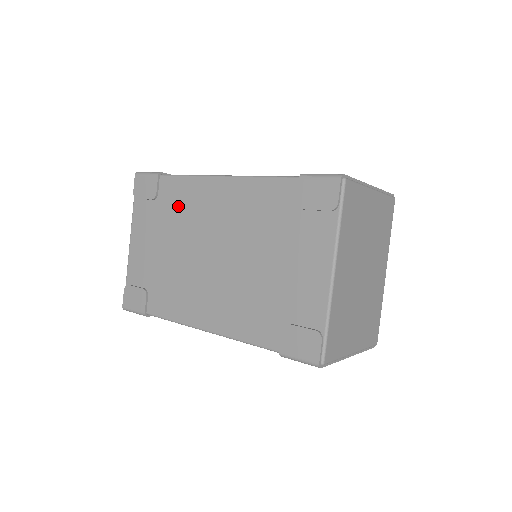
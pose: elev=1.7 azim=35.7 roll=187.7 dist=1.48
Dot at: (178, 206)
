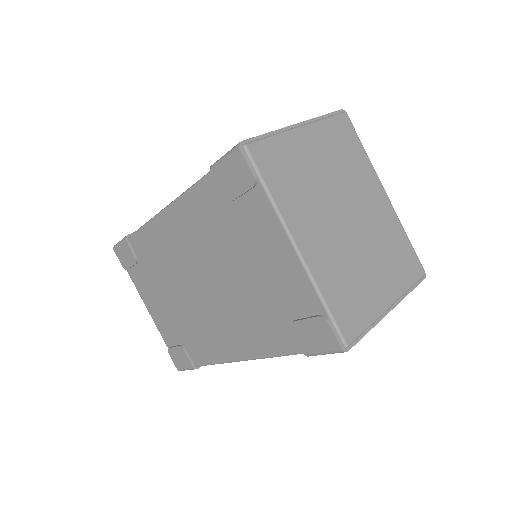
Dot at: (154, 258)
